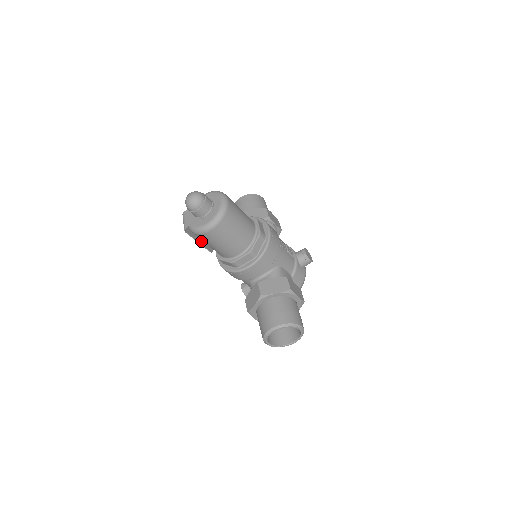
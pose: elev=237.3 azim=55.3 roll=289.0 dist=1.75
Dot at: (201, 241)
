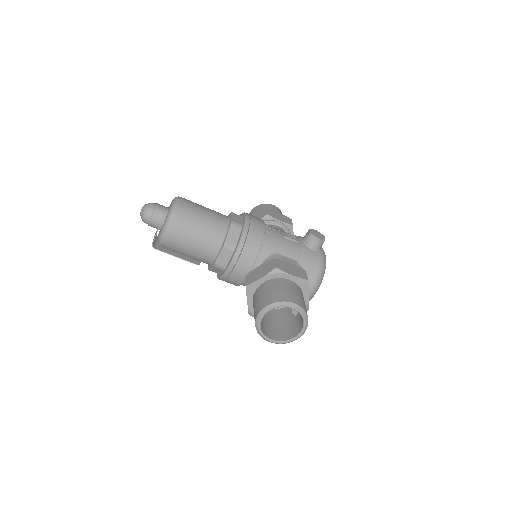
Dot at: (181, 256)
